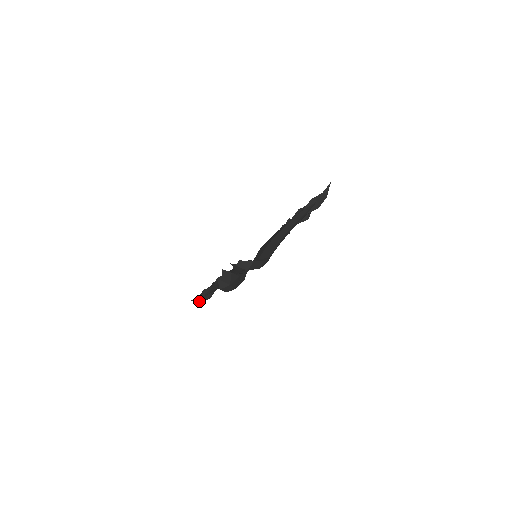
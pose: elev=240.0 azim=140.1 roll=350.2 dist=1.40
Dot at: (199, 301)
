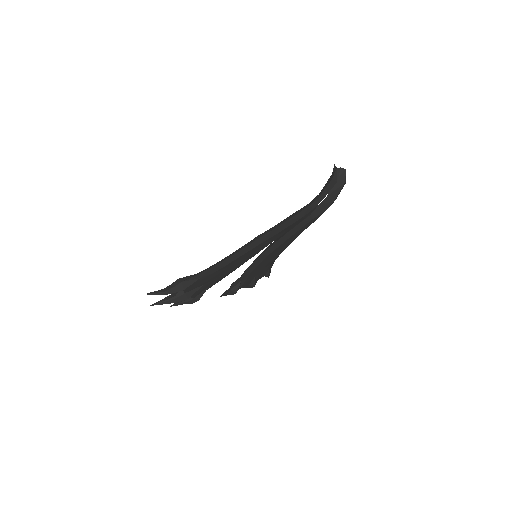
Dot at: (162, 294)
